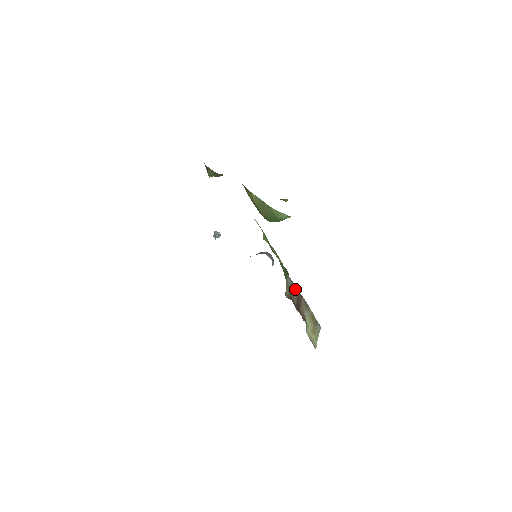
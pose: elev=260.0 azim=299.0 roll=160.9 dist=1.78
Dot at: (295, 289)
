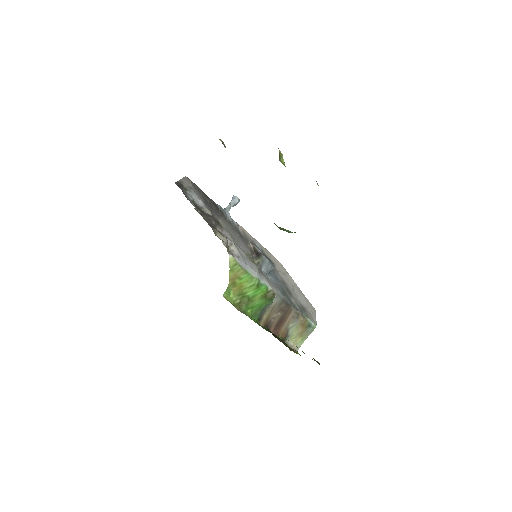
Dot at: (281, 308)
